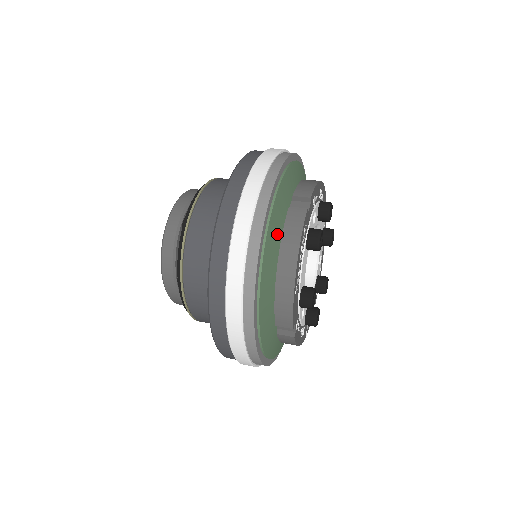
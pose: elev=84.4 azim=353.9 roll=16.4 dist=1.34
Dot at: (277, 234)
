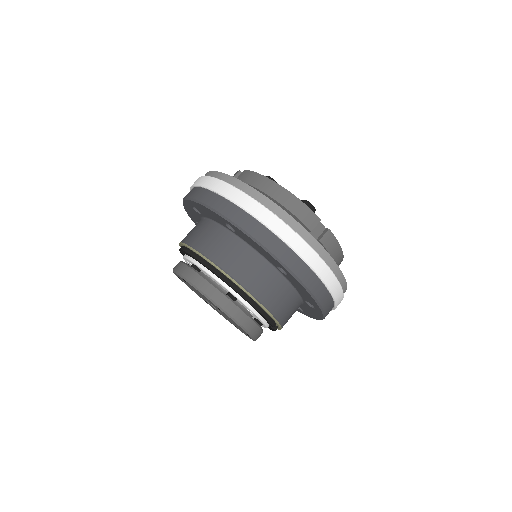
Dot at: occluded
